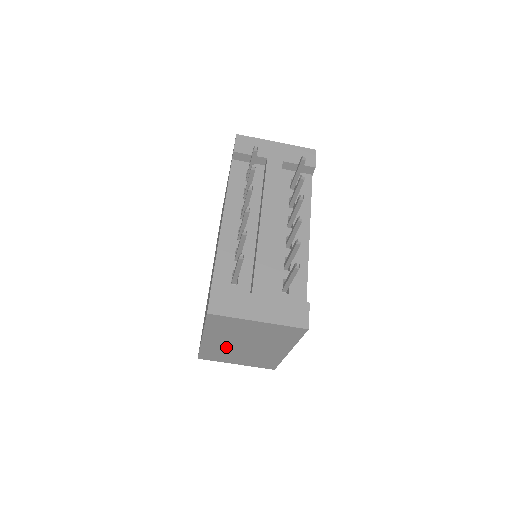
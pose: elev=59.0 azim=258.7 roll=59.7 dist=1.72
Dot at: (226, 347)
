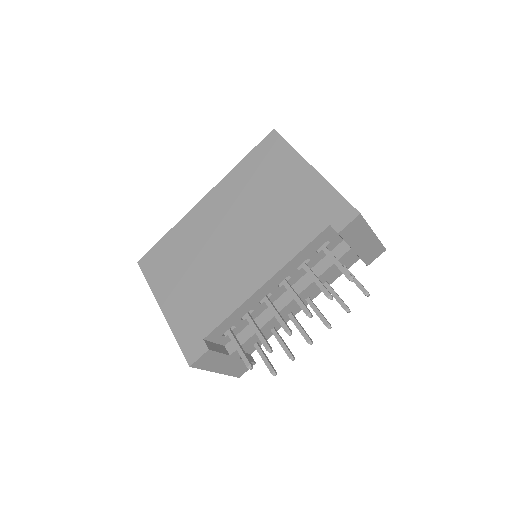
Dot at: occluded
